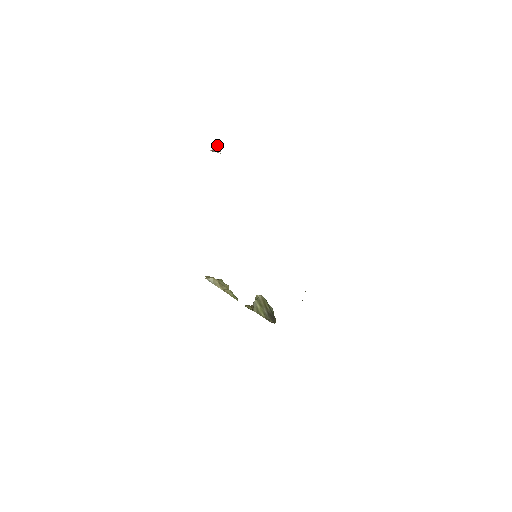
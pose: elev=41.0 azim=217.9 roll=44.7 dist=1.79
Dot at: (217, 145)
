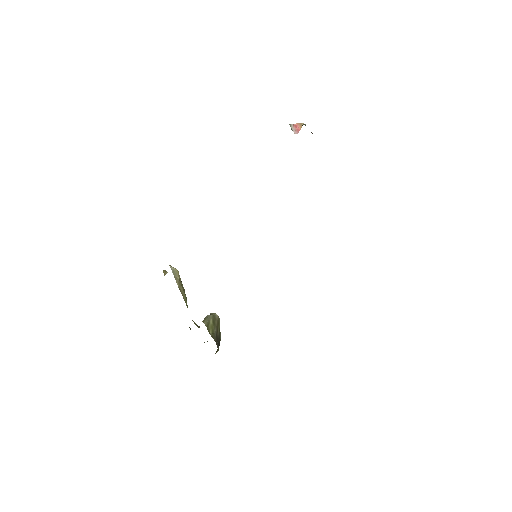
Dot at: (300, 124)
